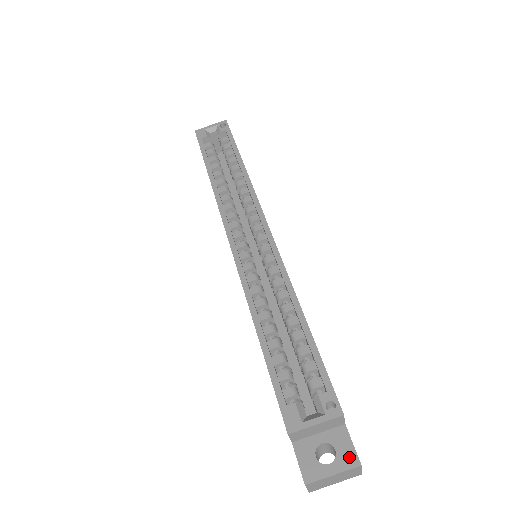
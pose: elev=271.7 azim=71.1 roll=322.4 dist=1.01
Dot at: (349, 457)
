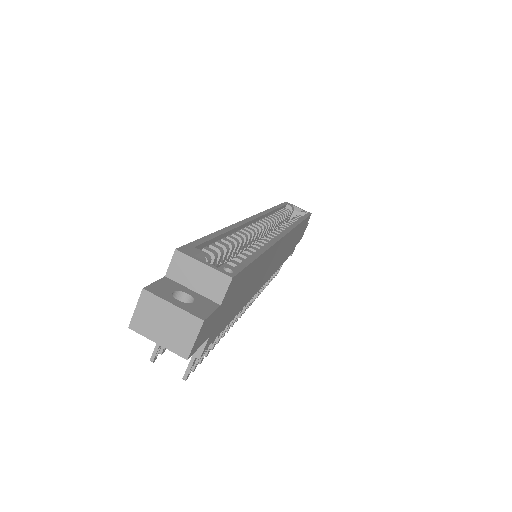
Dot at: (200, 311)
